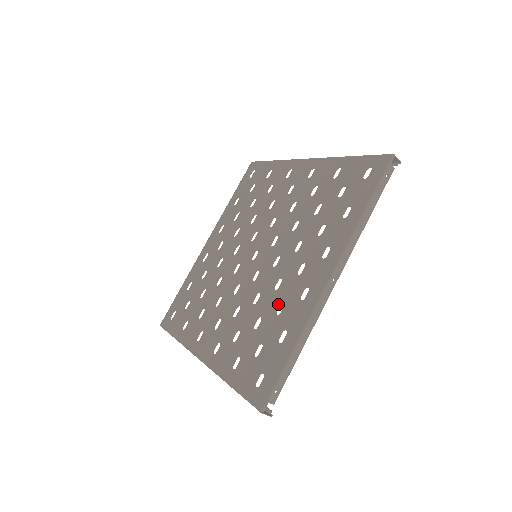
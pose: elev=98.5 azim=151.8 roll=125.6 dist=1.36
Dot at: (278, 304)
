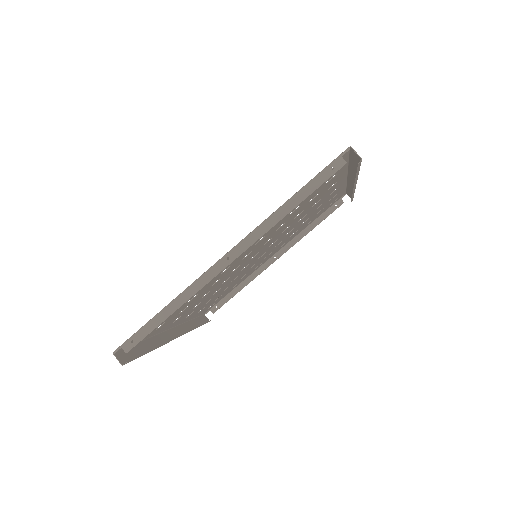
Dot at: occluded
